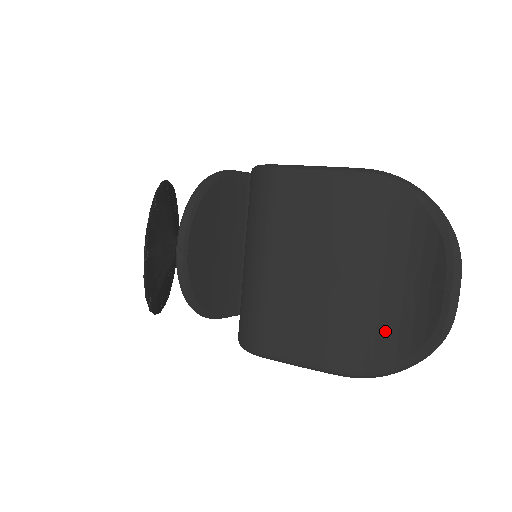
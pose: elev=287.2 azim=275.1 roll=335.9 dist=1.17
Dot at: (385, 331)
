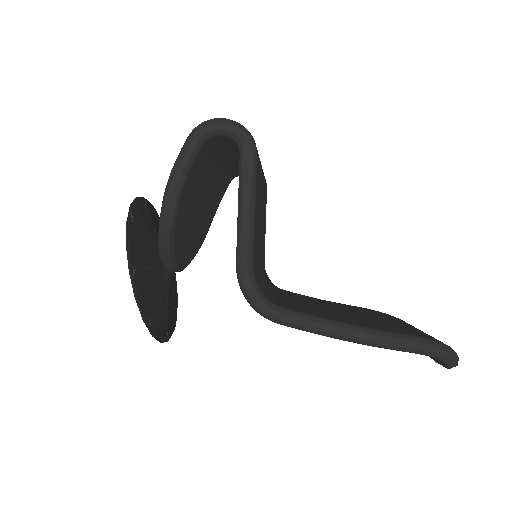
Dot at: occluded
